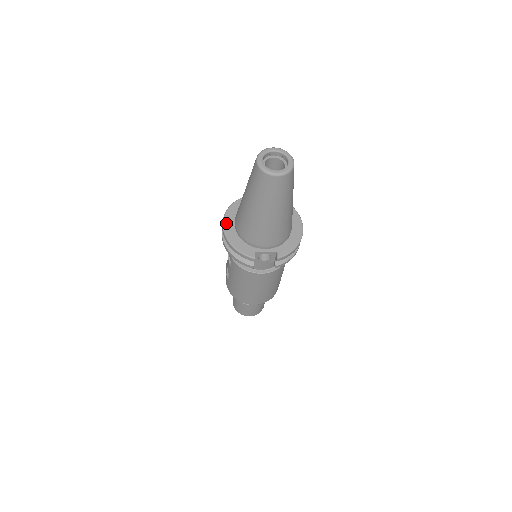
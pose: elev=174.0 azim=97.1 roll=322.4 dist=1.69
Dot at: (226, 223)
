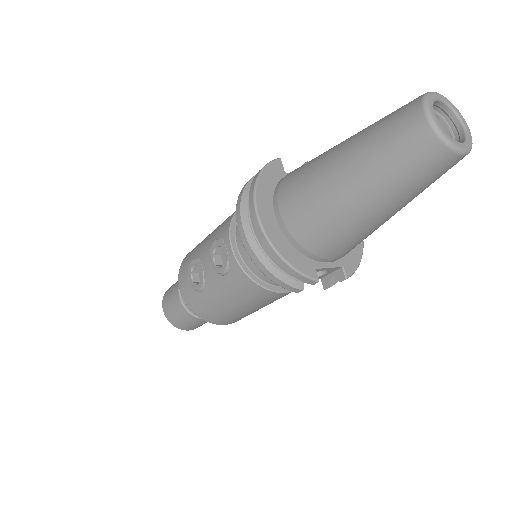
Dot at: (262, 211)
